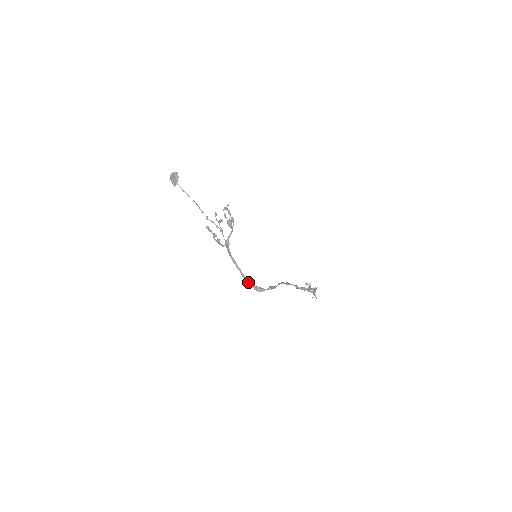
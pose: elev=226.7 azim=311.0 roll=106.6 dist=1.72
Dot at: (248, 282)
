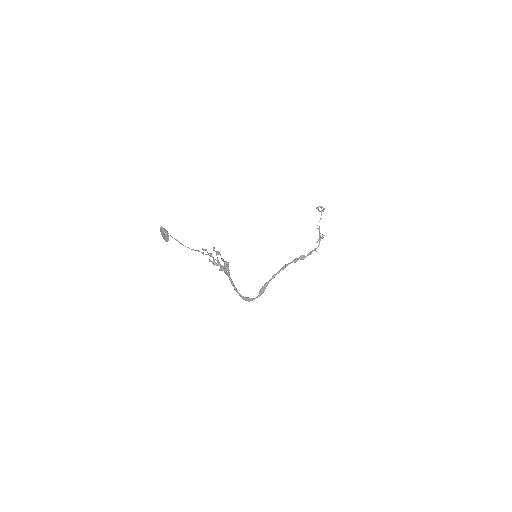
Dot at: occluded
